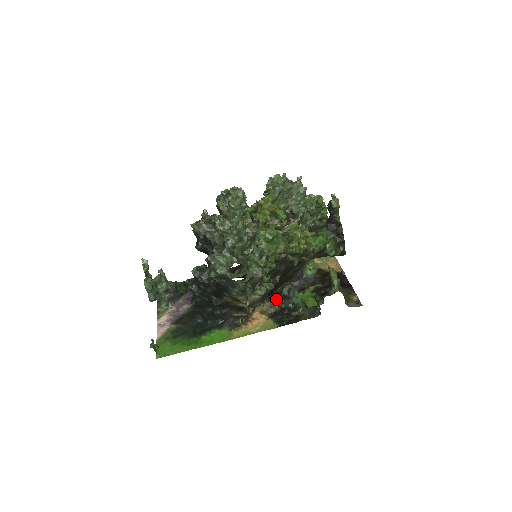
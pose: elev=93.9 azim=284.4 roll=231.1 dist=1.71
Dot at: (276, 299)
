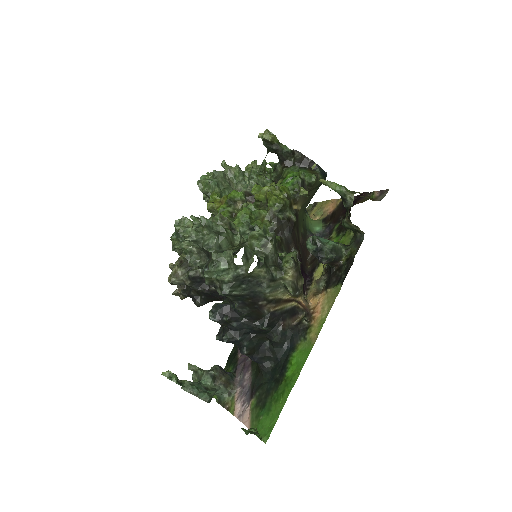
Dot at: (315, 275)
